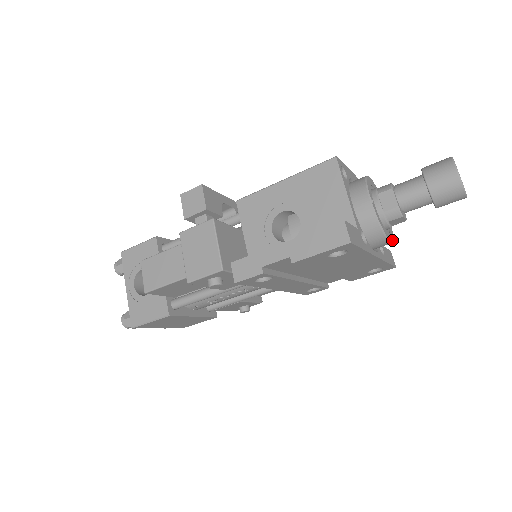
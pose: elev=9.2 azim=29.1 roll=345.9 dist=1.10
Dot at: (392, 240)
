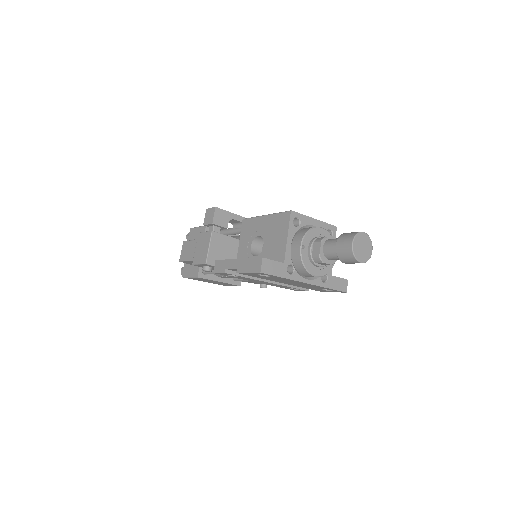
Dot at: (322, 275)
